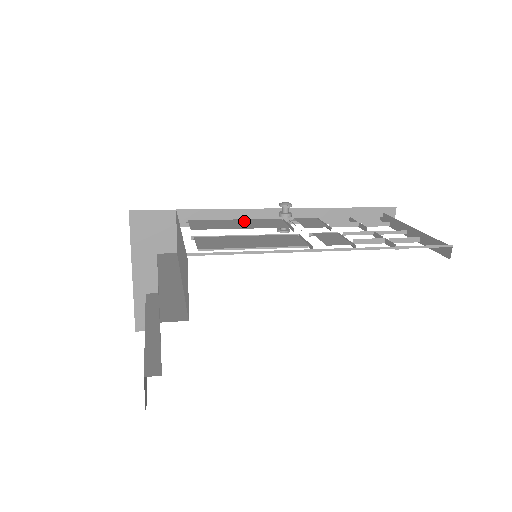
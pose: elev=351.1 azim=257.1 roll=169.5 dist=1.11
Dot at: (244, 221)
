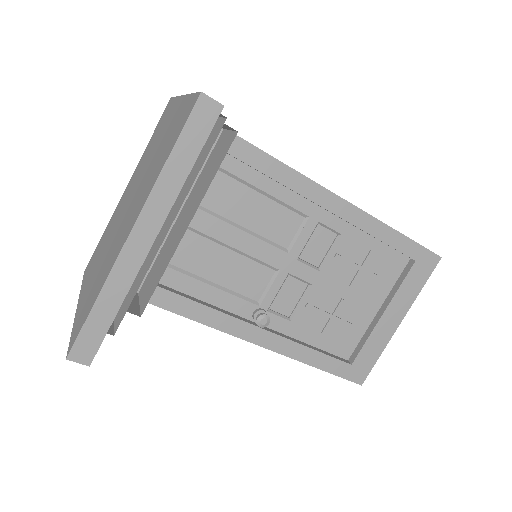
Dot at: (225, 278)
